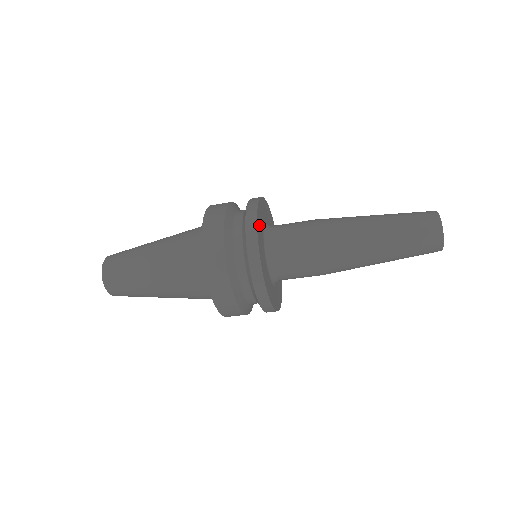
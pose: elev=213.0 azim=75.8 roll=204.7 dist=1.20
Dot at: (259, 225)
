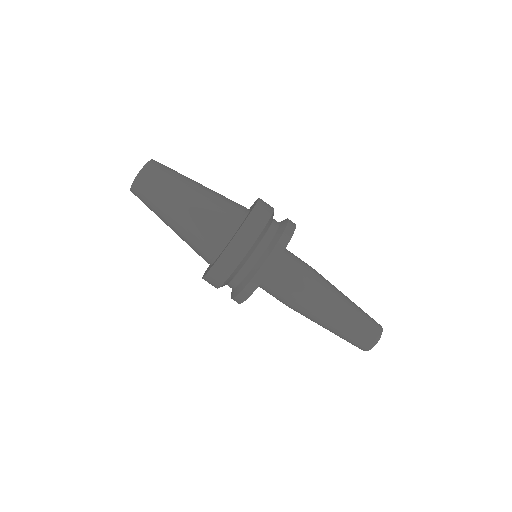
Dot at: occluded
